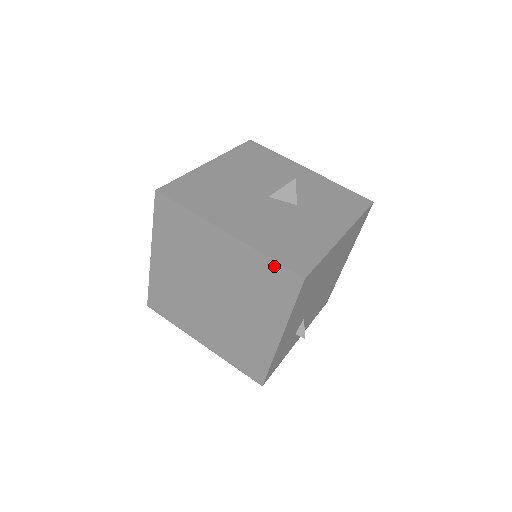
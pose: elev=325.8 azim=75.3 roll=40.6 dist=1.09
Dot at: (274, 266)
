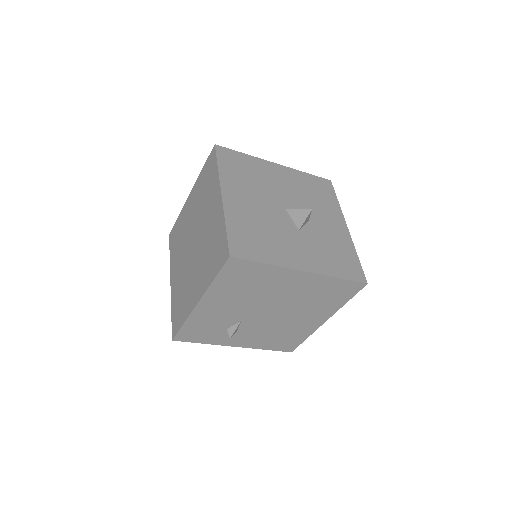
Dot at: (224, 236)
